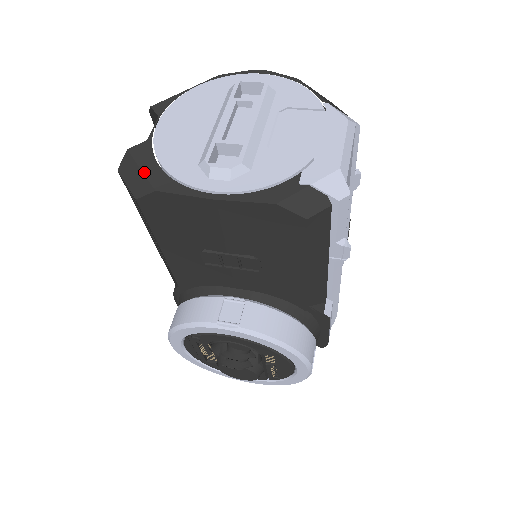
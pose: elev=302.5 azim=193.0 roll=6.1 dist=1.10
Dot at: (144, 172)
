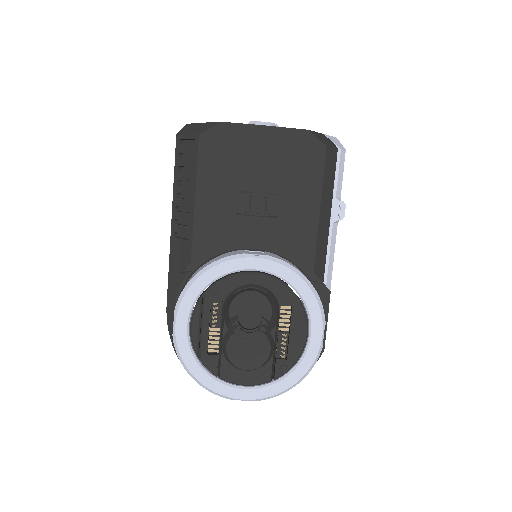
Dot at: (207, 122)
